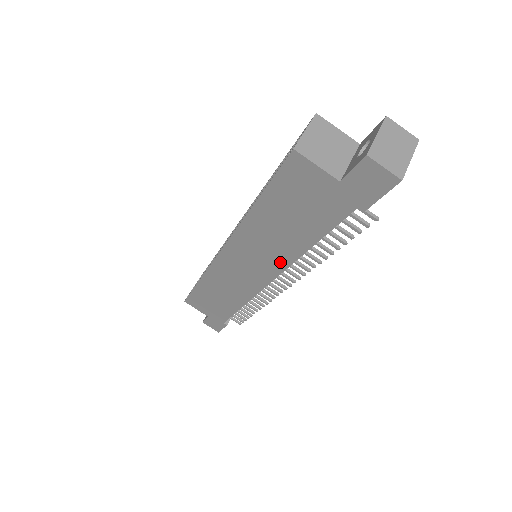
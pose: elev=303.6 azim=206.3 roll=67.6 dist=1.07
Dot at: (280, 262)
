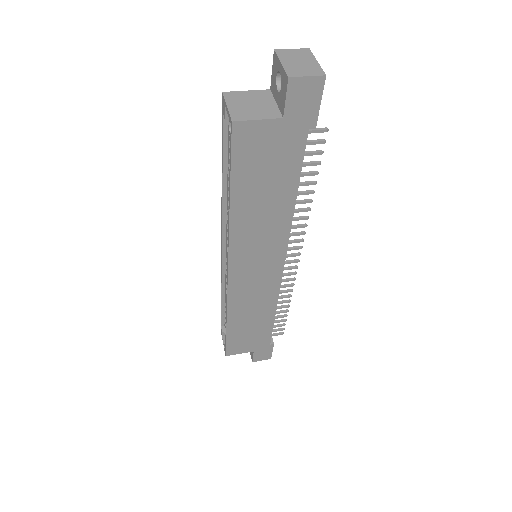
Dot at: (281, 236)
